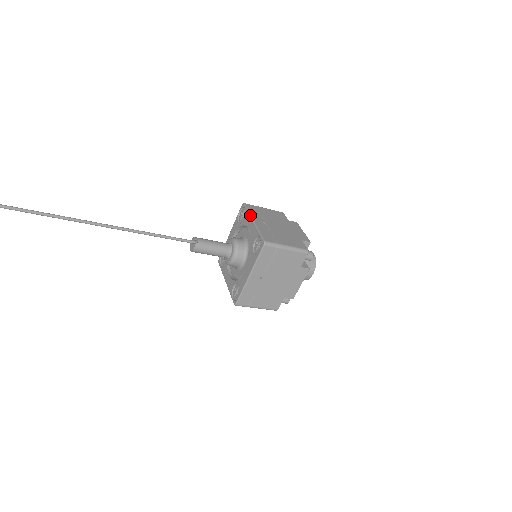
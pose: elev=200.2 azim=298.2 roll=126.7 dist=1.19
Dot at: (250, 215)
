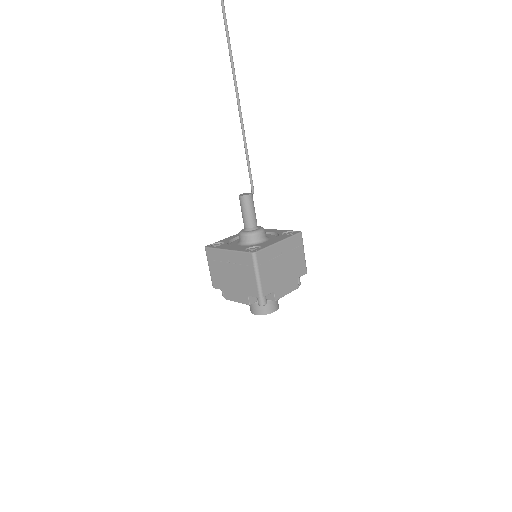
Dot at: (269, 229)
